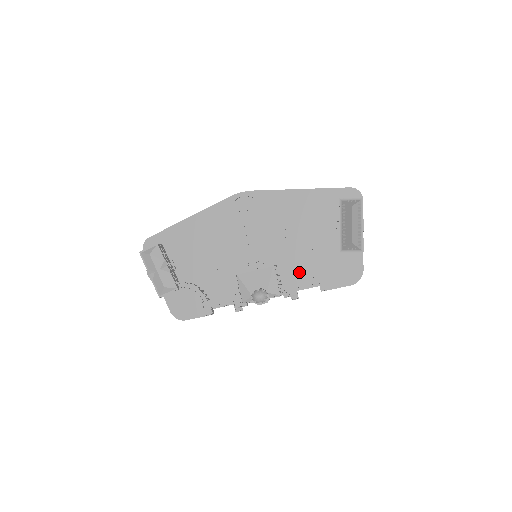
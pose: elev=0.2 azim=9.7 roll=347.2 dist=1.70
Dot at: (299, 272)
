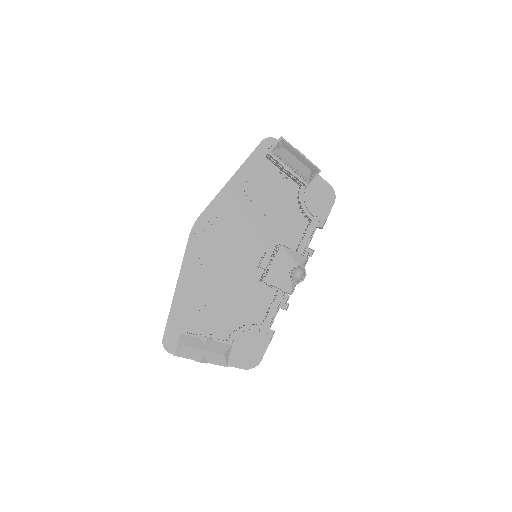
Dot at: (295, 233)
